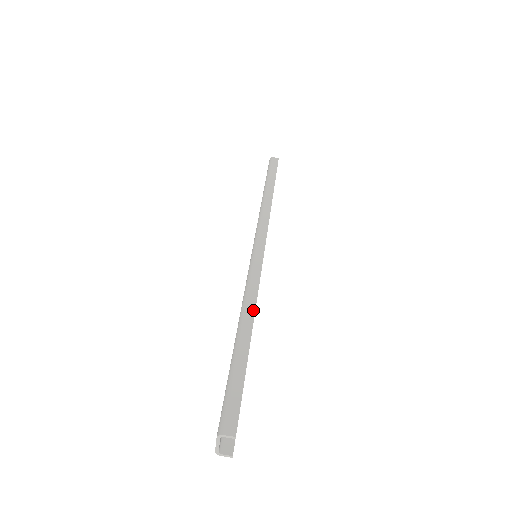
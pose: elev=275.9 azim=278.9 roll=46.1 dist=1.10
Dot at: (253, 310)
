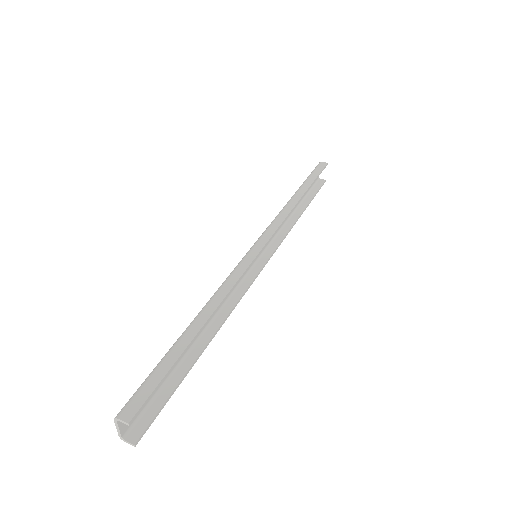
Dot at: (216, 306)
